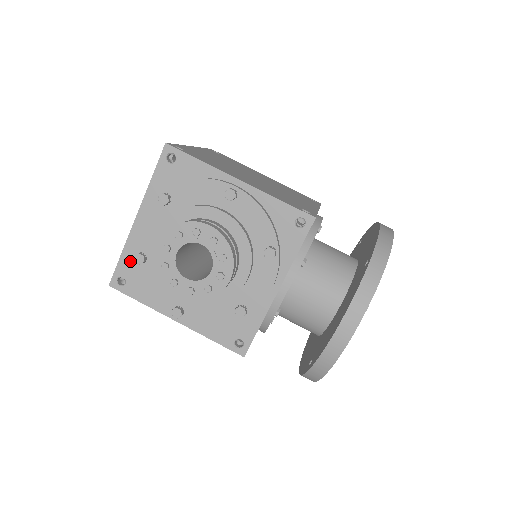
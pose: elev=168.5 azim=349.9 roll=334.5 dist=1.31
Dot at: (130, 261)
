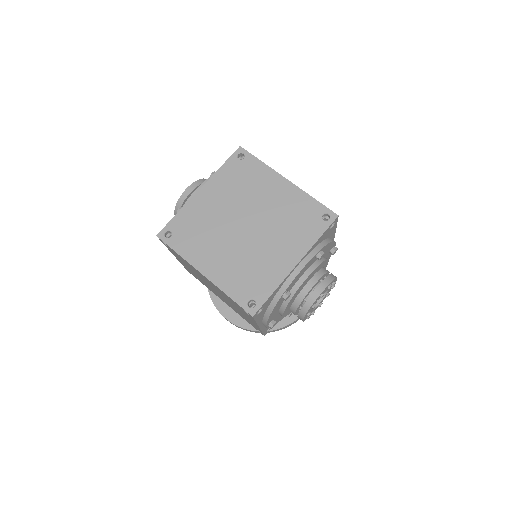
Dot at: (273, 296)
